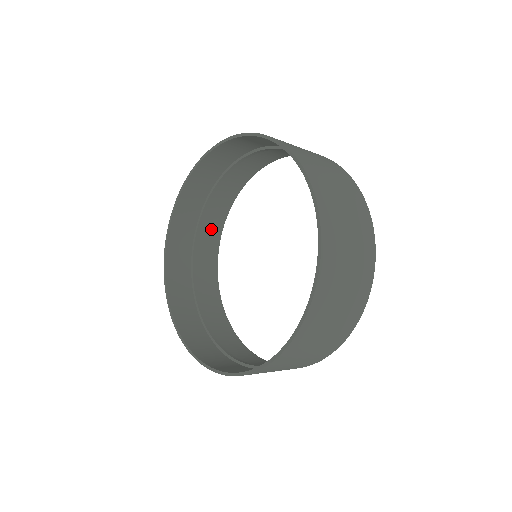
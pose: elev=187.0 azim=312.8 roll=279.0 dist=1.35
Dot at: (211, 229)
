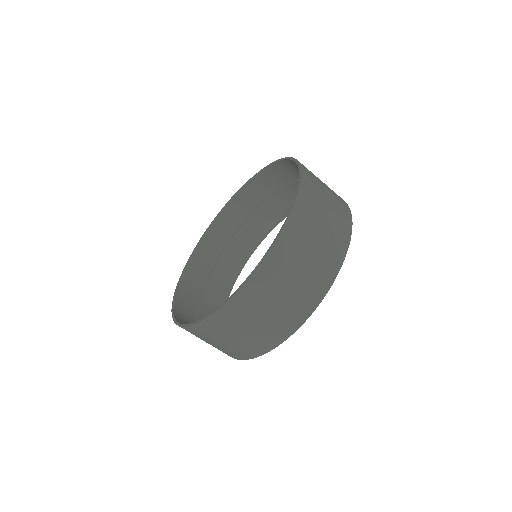
Dot at: occluded
